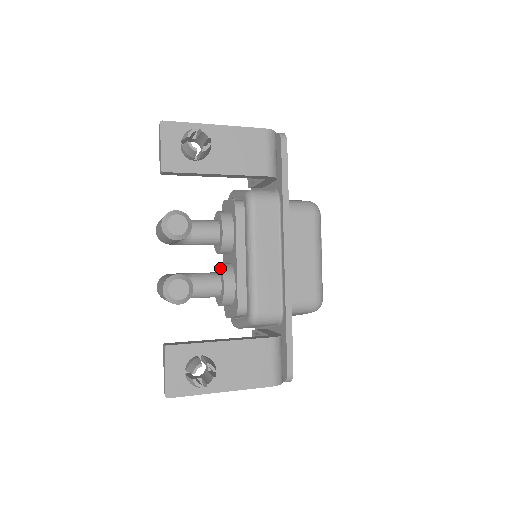
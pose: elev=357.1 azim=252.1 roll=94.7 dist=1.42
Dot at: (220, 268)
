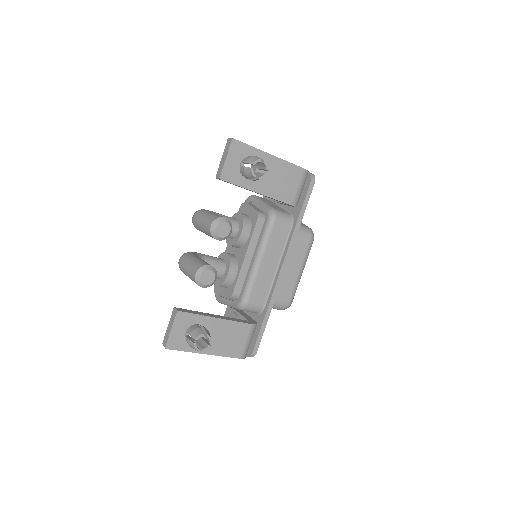
Dot at: (228, 258)
